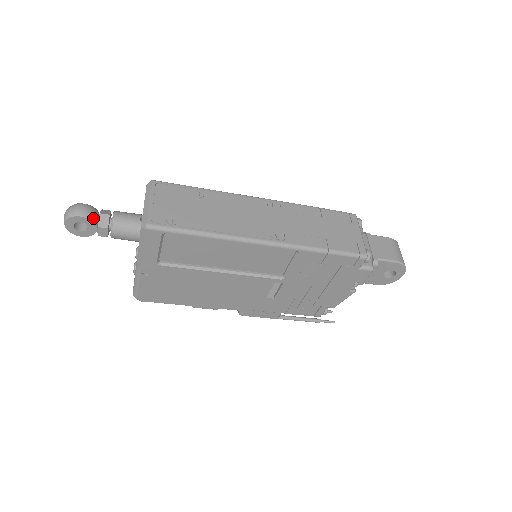
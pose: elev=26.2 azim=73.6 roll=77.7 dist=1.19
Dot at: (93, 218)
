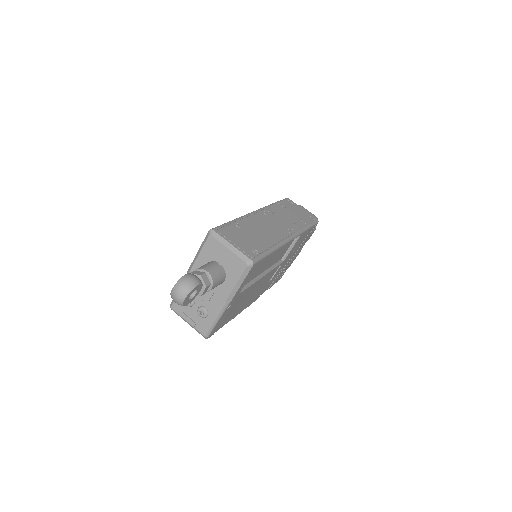
Dot at: (201, 281)
